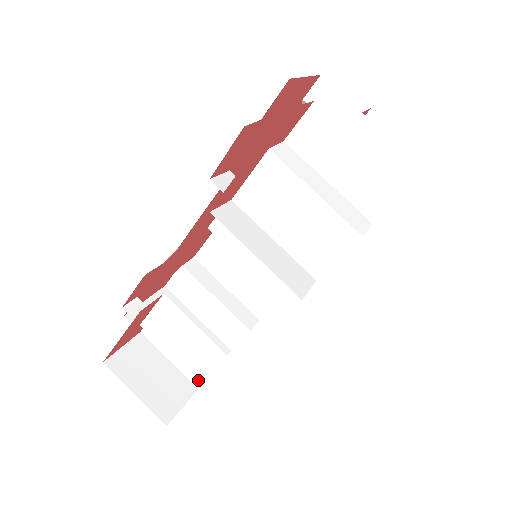
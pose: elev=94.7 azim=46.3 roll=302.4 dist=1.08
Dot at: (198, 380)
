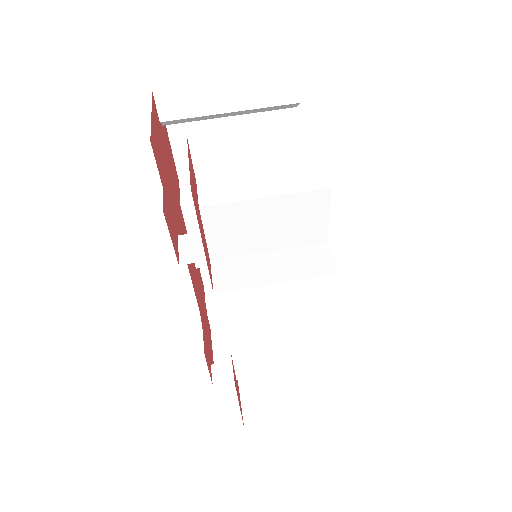
Dot at: (312, 366)
